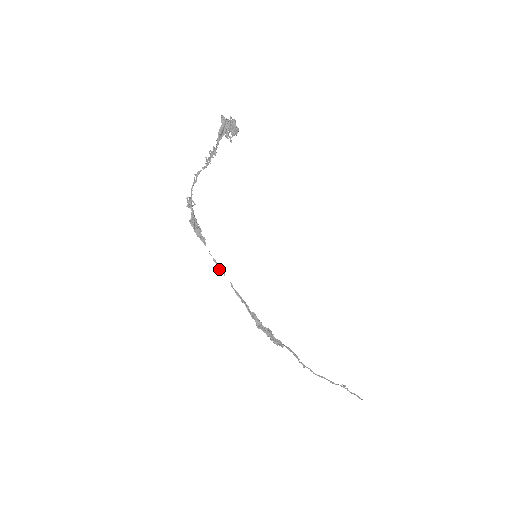
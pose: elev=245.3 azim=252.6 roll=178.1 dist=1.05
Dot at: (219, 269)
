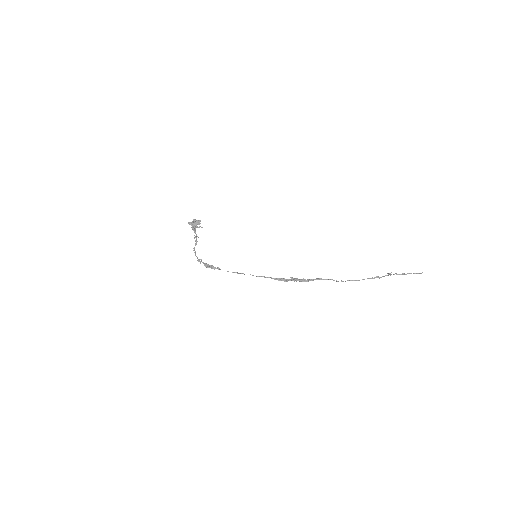
Dot at: occluded
